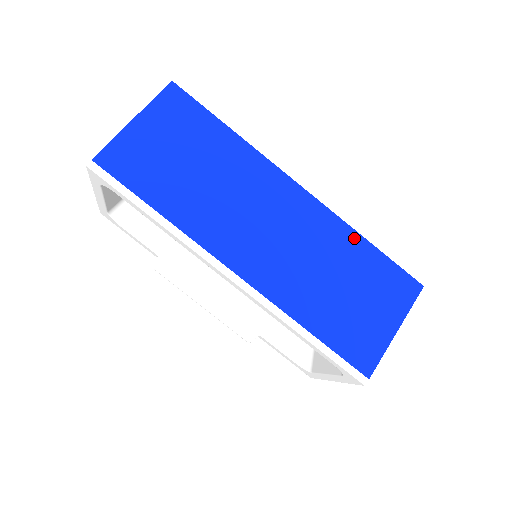
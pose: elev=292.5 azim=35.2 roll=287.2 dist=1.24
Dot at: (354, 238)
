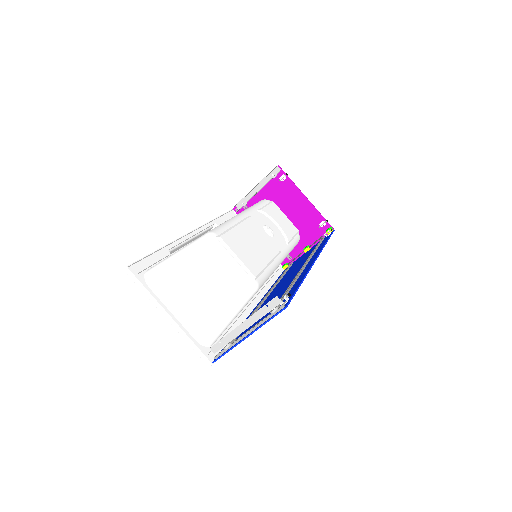
Dot at: occluded
